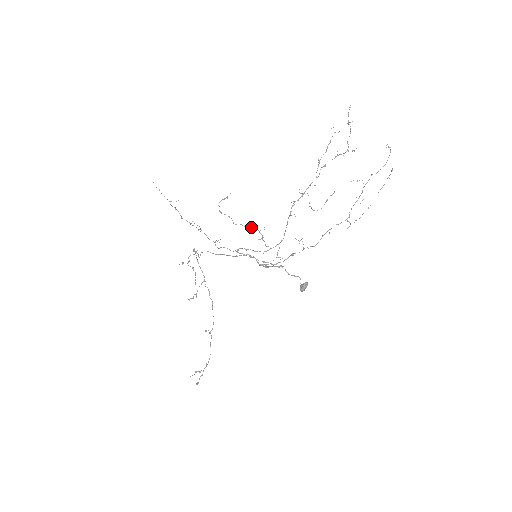
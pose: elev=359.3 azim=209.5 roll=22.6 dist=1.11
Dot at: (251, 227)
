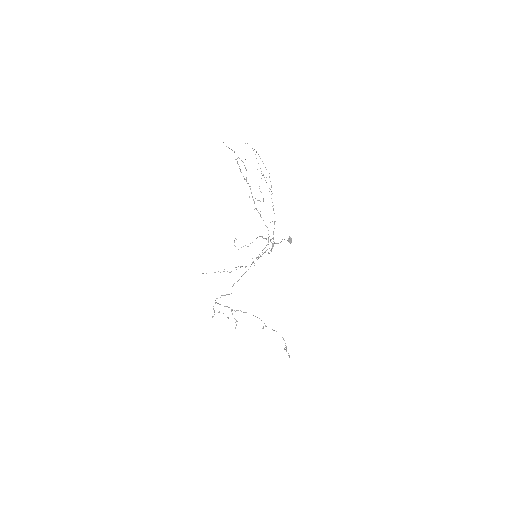
Dot at: occluded
